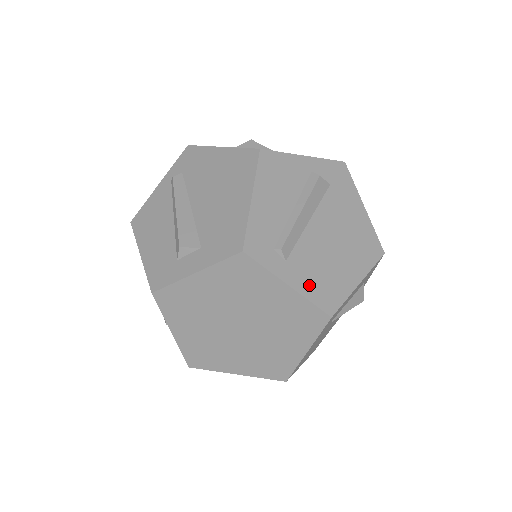
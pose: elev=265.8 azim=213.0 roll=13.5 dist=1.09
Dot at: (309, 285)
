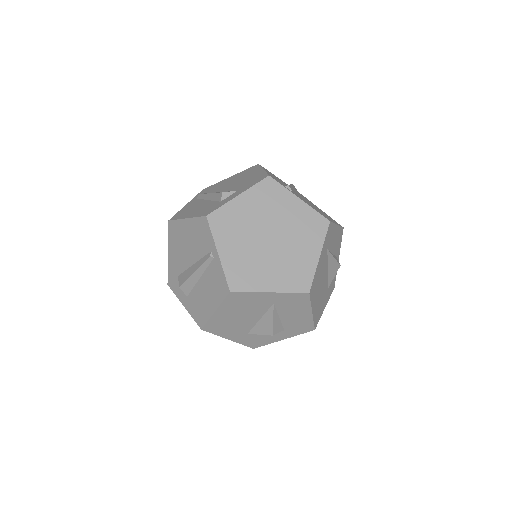
Dot at: occluded
